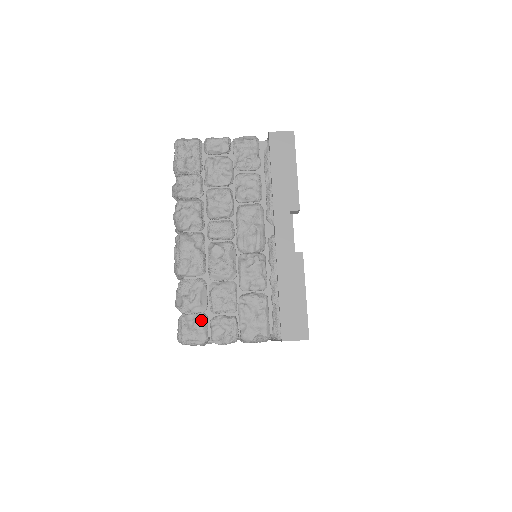
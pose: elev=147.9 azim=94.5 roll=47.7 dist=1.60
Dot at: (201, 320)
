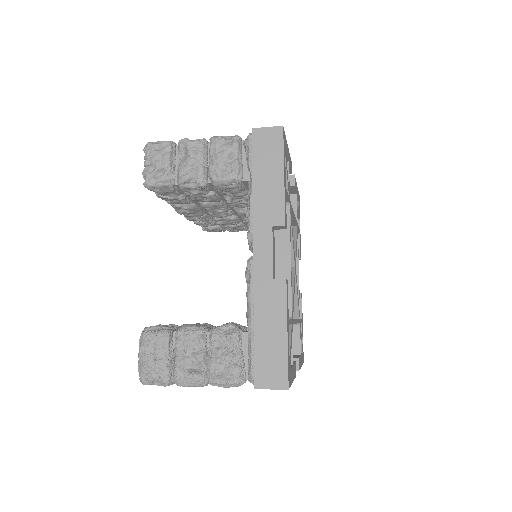
Dot at: occluded
